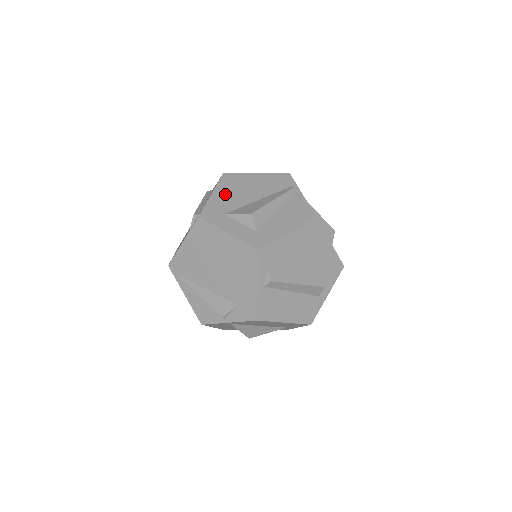
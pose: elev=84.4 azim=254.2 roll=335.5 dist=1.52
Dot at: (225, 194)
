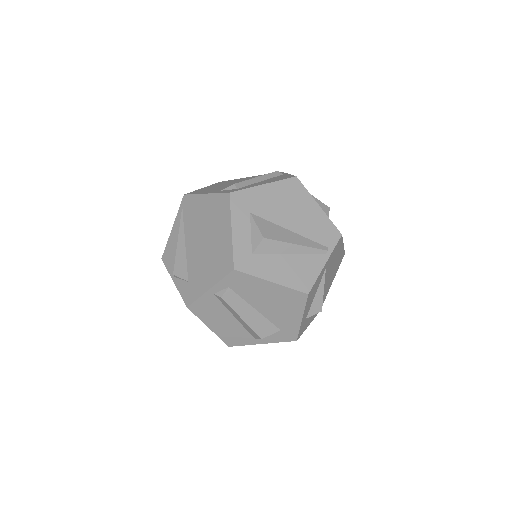
Dot at: (273, 196)
